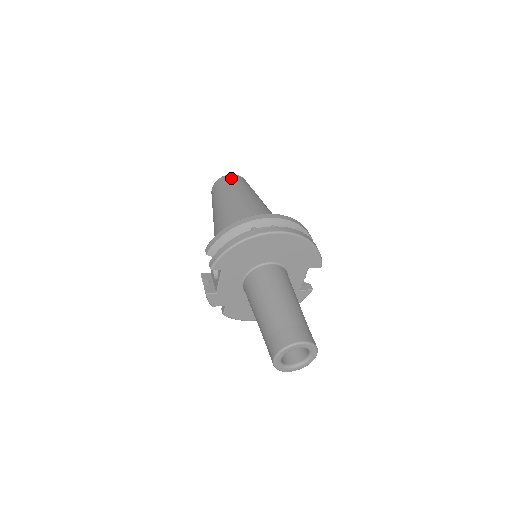
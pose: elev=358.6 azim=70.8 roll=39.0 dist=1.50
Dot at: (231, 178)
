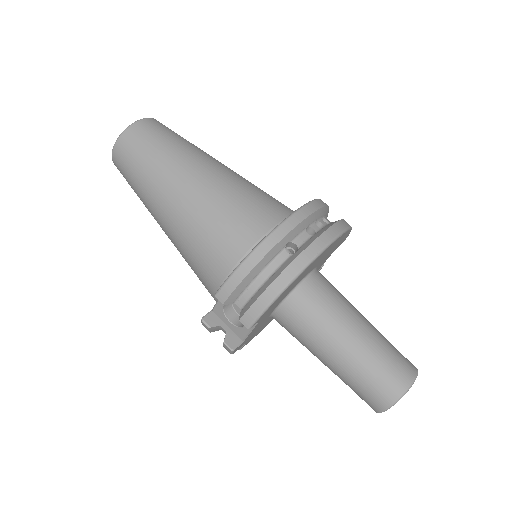
Dot at: (147, 130)
